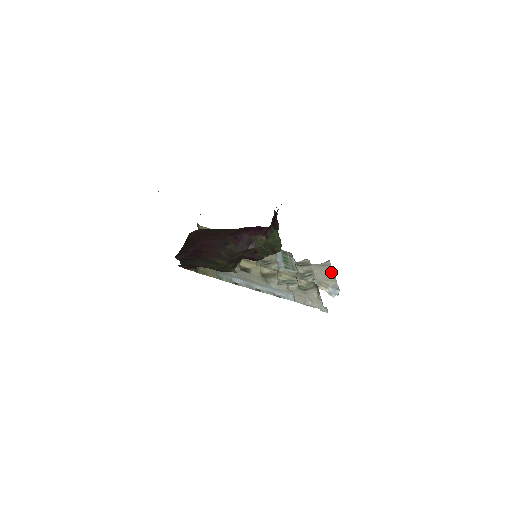
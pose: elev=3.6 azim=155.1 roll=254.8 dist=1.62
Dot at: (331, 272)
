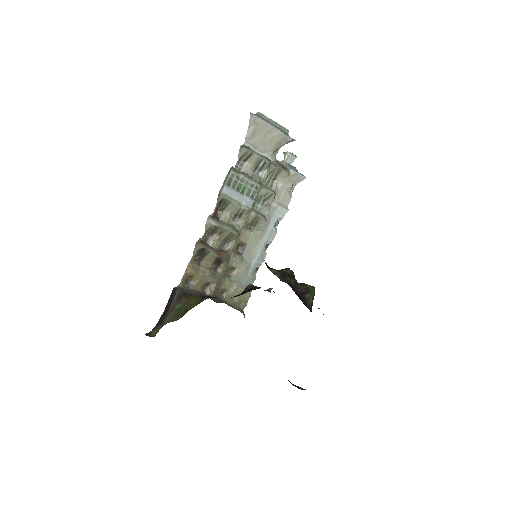
Dot at: (268, 128)
